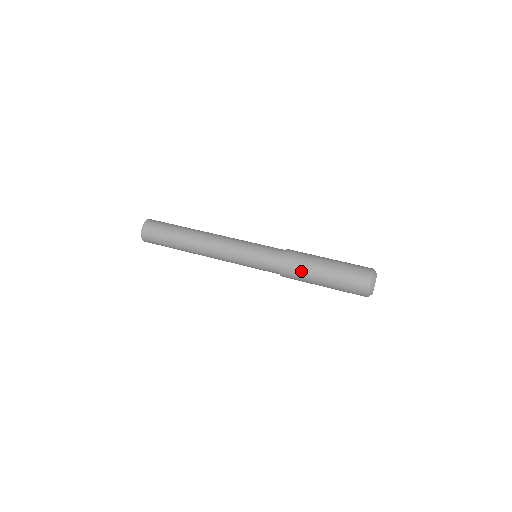
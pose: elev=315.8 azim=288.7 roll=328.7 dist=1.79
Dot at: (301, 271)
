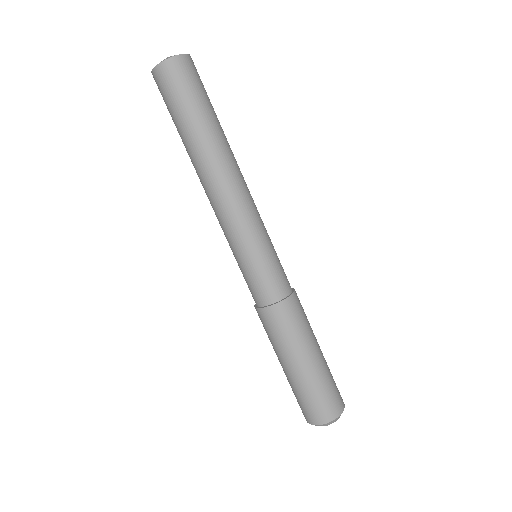
Dot at: (279, 336)
